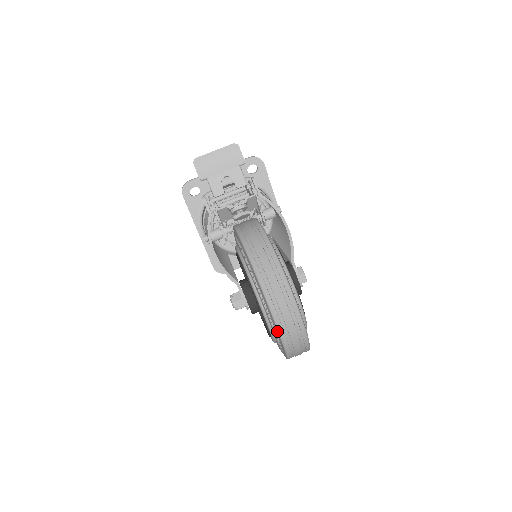
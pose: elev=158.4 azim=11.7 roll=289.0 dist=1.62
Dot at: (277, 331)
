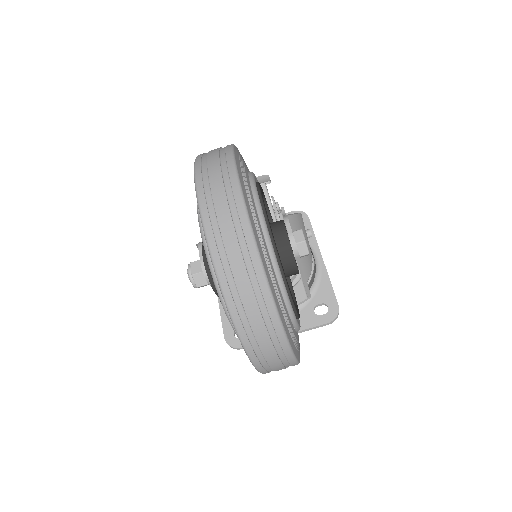
Dot at: occluded
